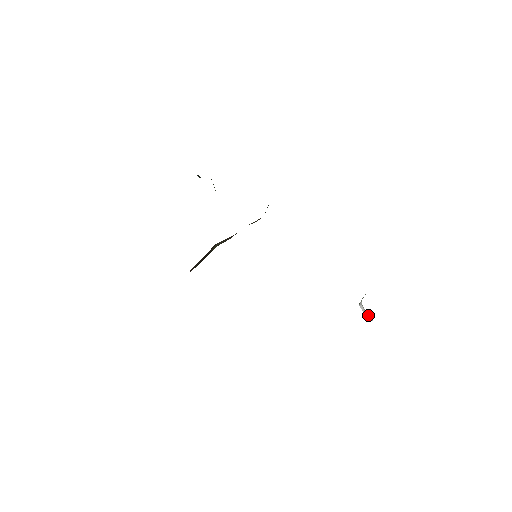
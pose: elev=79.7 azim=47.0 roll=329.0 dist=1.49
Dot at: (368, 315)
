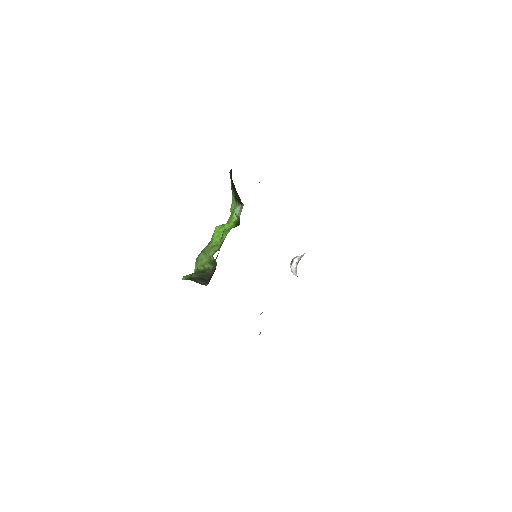
Dot at: (296, 274)
